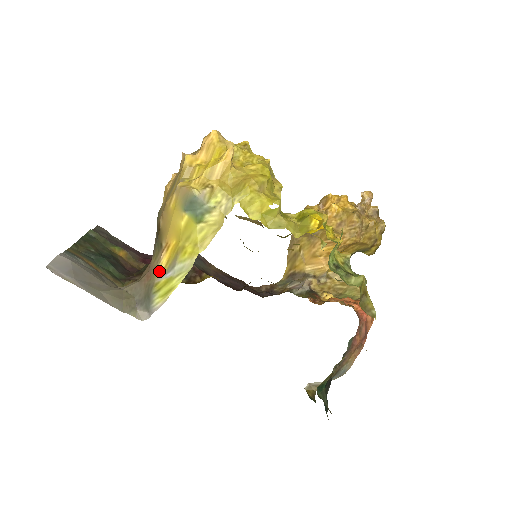
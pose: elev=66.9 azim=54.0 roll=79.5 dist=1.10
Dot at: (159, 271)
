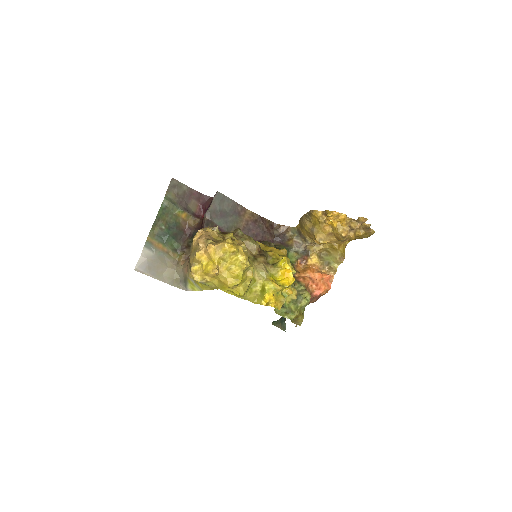
Dot at: (190, 276)
